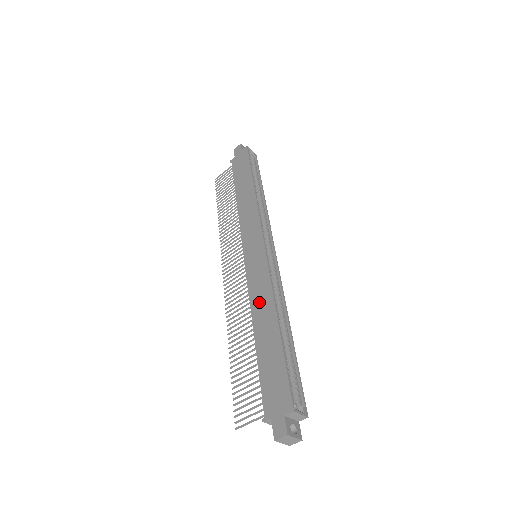
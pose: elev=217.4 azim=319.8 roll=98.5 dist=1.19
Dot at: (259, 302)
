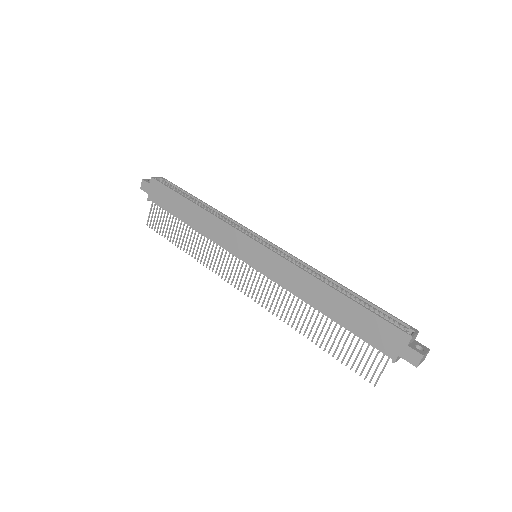
Dot at: (300, 287)
